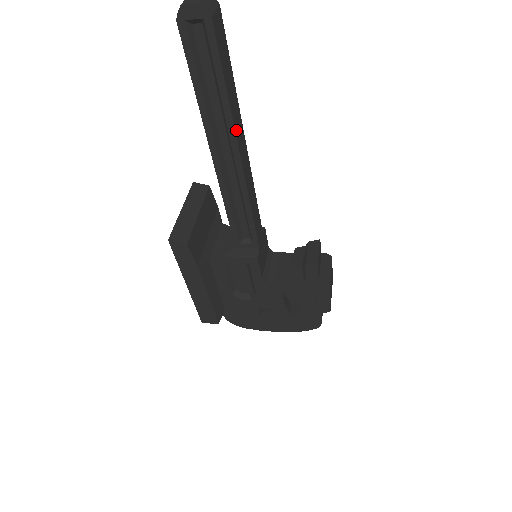
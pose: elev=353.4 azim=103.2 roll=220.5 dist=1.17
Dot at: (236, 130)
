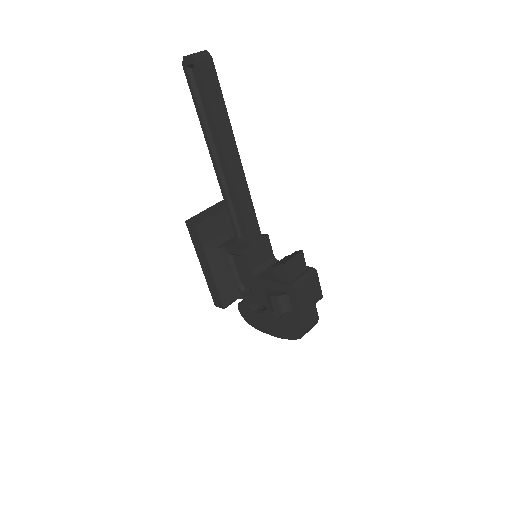
Dot at: (222, 141)
